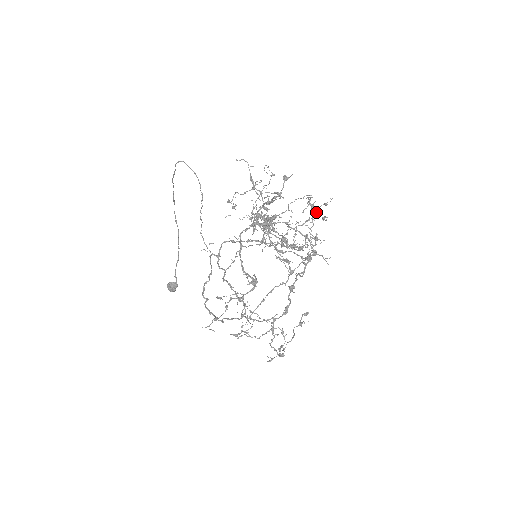
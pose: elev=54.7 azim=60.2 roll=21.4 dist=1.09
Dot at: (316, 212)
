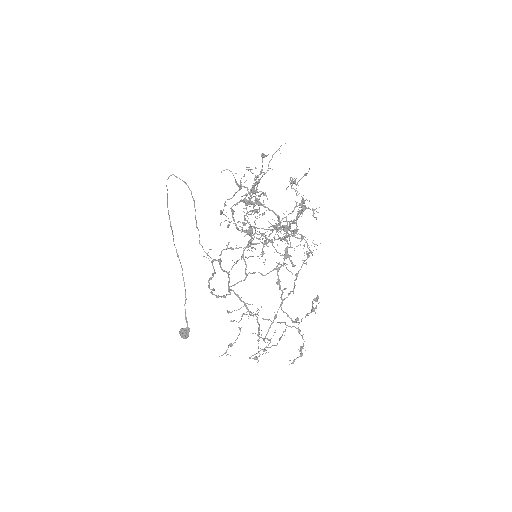
Dot at: occluded
